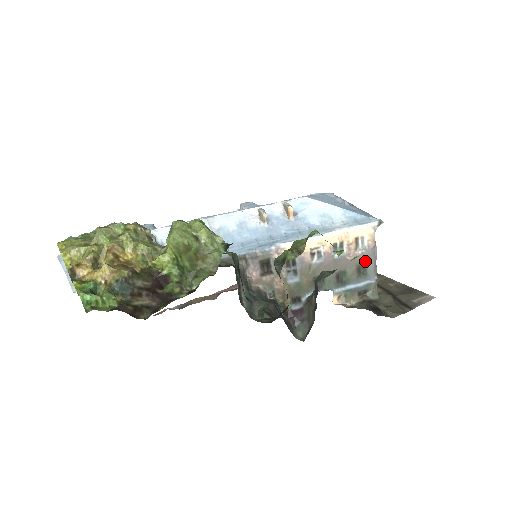
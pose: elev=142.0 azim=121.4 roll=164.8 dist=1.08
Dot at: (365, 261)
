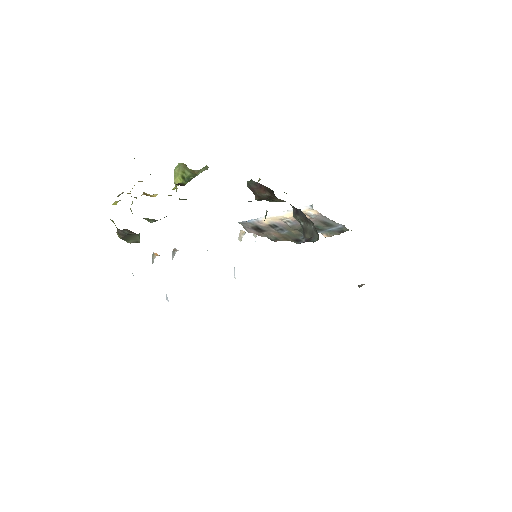
Dot at: (324, 221)
